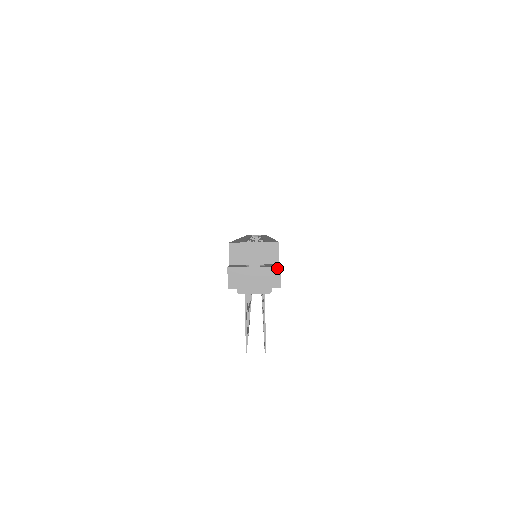
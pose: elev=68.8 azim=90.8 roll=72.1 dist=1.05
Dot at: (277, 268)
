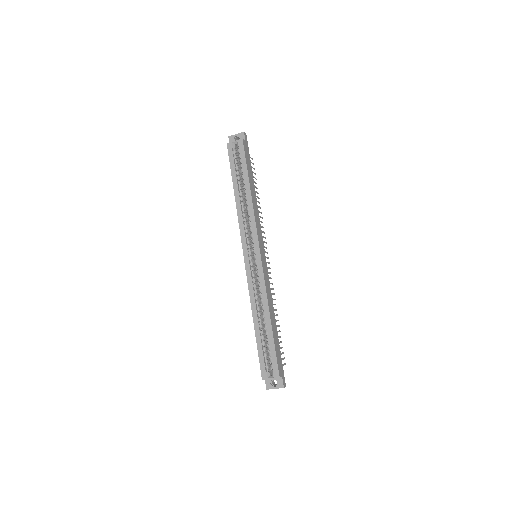
Dot at: occluded
